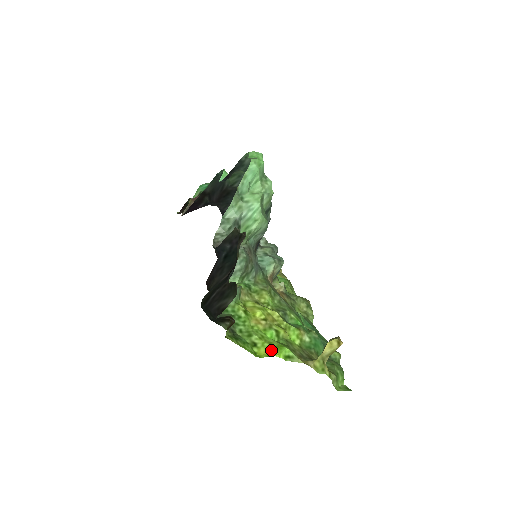
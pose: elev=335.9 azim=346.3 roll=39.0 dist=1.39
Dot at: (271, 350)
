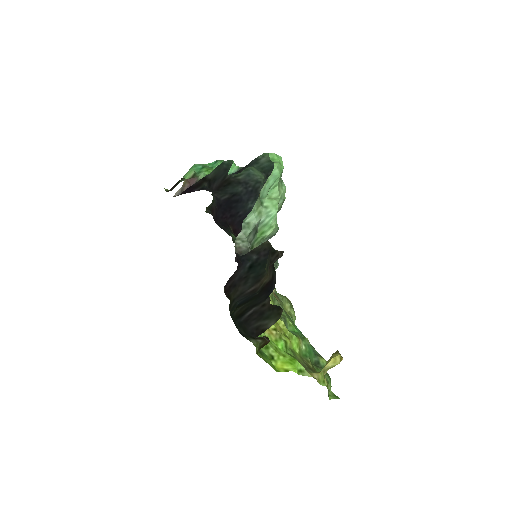
Dot at: (287, 364)
